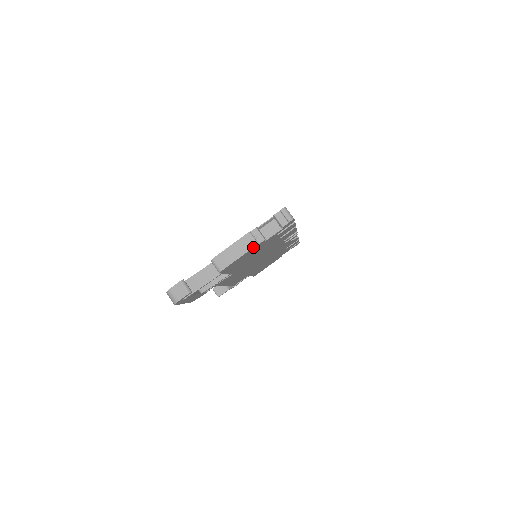
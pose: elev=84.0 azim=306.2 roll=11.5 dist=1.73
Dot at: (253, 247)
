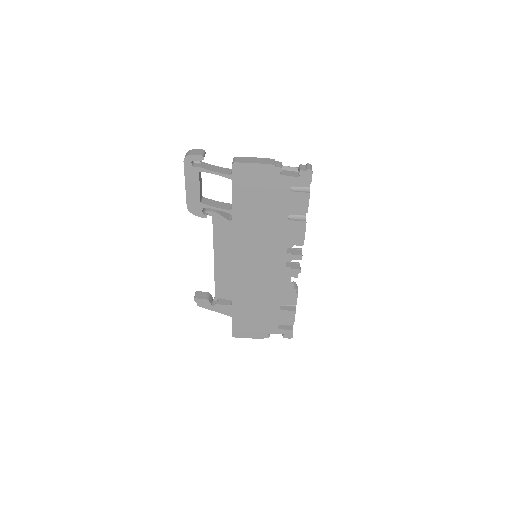
Dot at: (270, 164)
